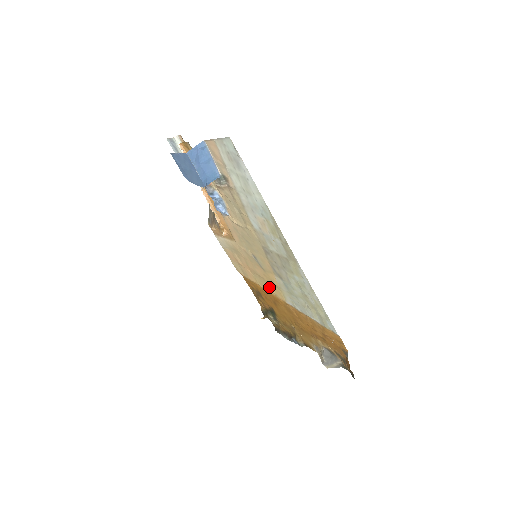
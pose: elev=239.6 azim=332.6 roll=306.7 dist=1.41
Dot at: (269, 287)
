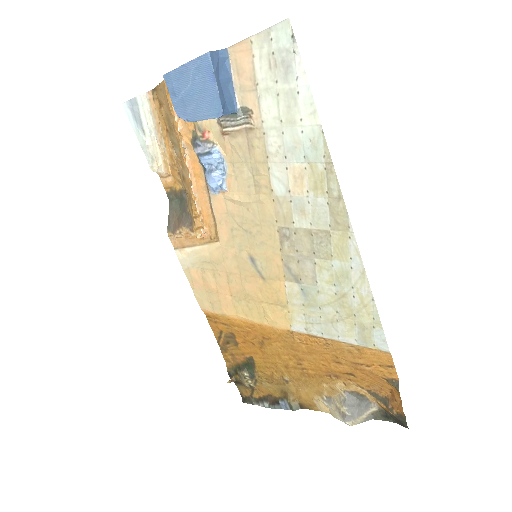
Dot at: (262, 312)
